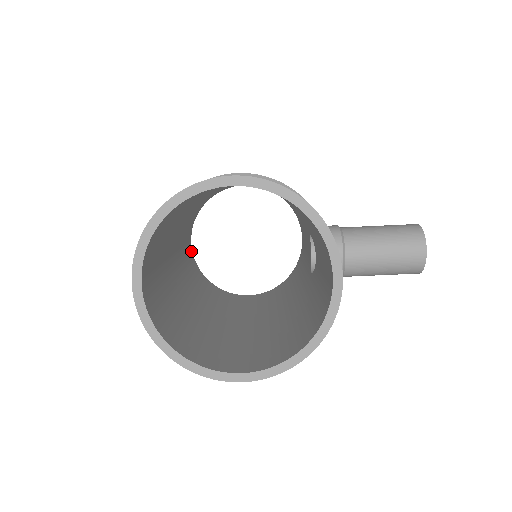
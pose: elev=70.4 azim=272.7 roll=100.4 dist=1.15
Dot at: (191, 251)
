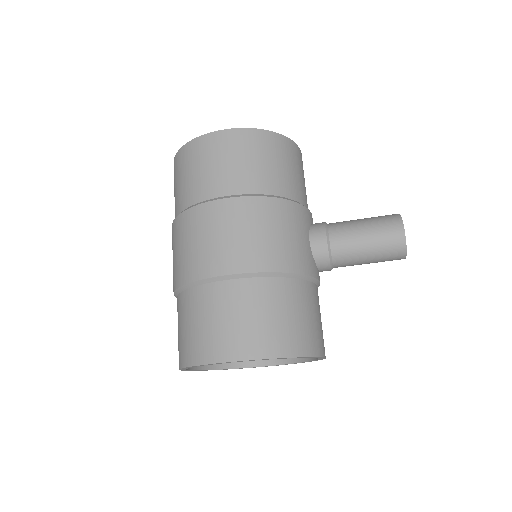
Dot at: occluded
